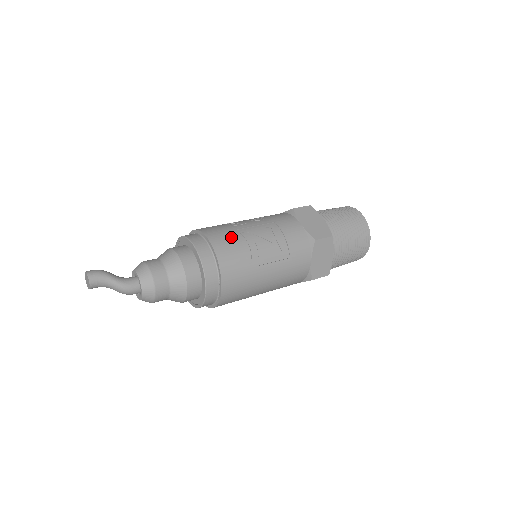
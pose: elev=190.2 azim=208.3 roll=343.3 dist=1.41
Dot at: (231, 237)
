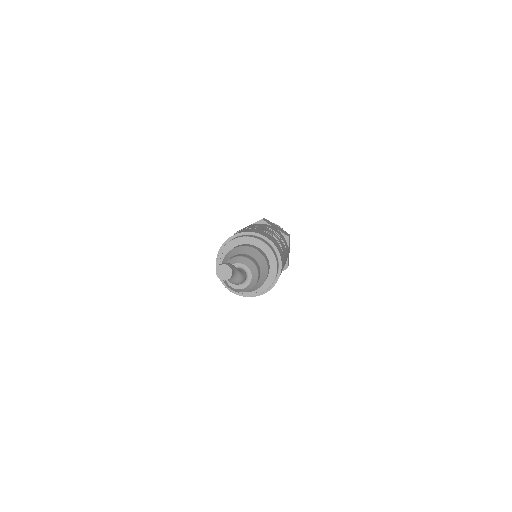
Dot at: (267, 234)
